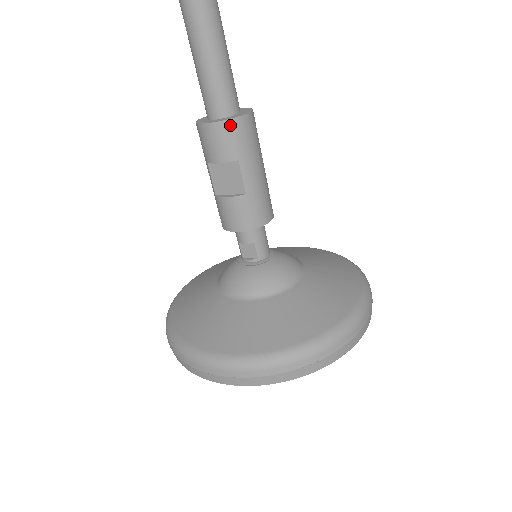
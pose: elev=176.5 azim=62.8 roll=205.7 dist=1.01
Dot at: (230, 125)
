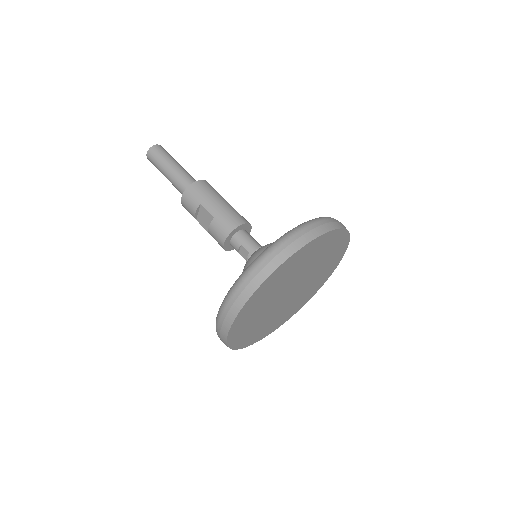
Dot at: (188, 191)
